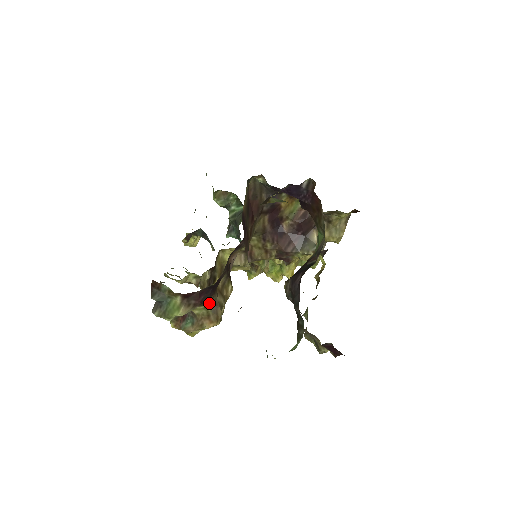
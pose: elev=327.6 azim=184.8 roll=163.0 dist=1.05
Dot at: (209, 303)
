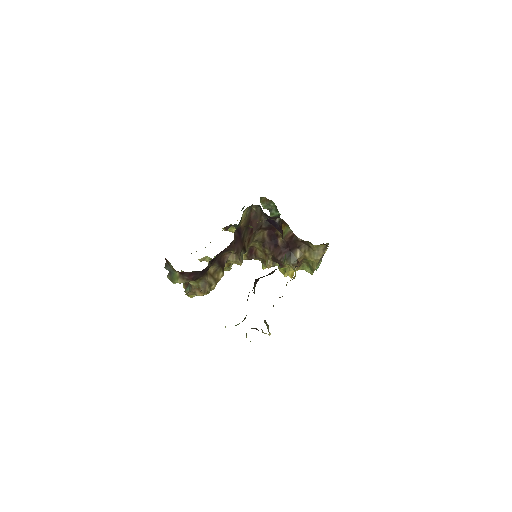
Dot at: (200, 280)
